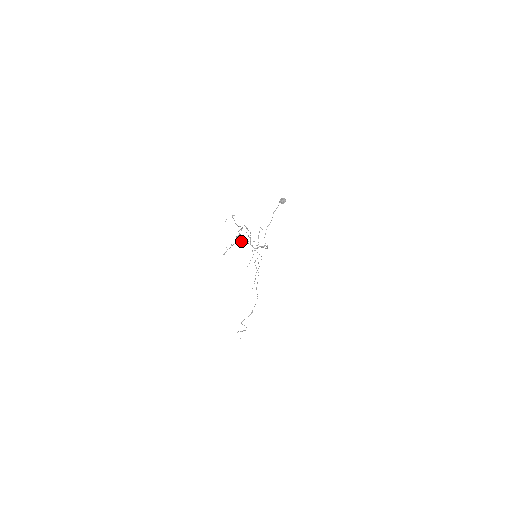
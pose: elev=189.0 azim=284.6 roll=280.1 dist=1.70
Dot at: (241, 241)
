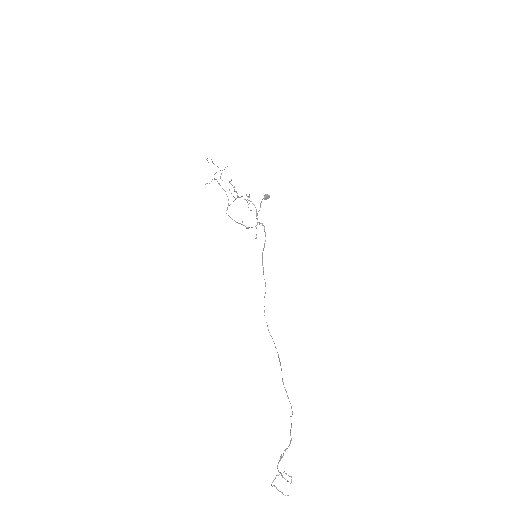
Dot at: occluded
